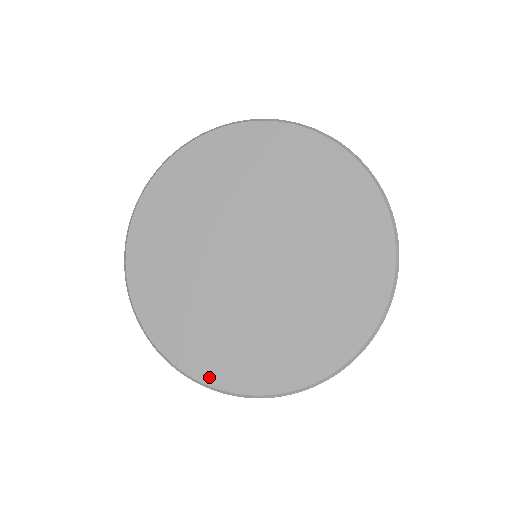
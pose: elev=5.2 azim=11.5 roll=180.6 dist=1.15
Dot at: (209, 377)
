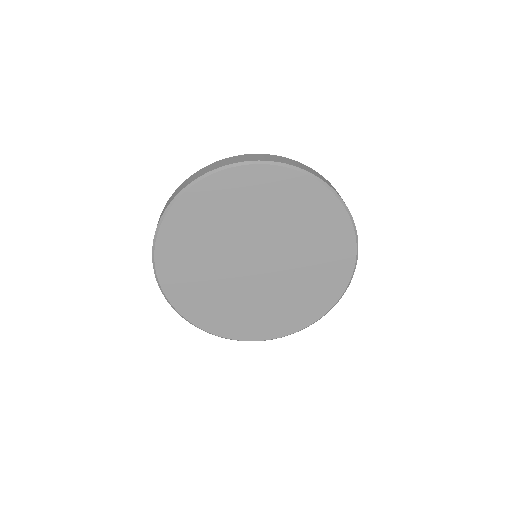
Dot at: (213, 330)
